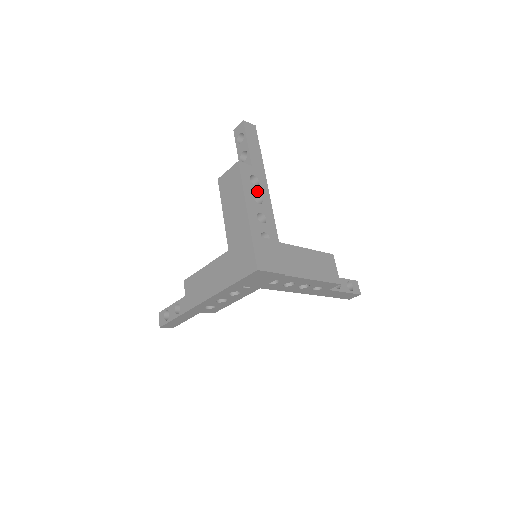
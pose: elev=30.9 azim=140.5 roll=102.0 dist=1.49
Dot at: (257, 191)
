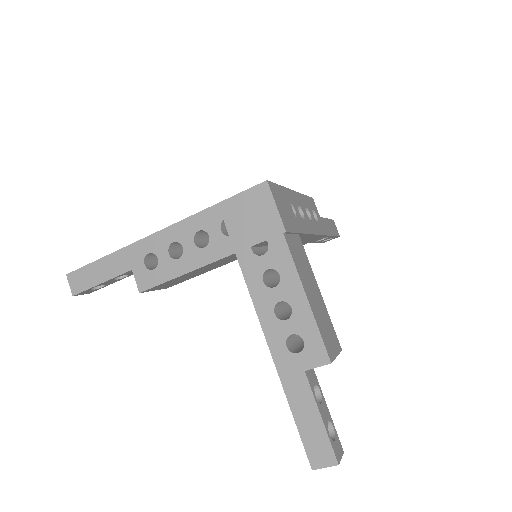
Dot at: (312, 215)
